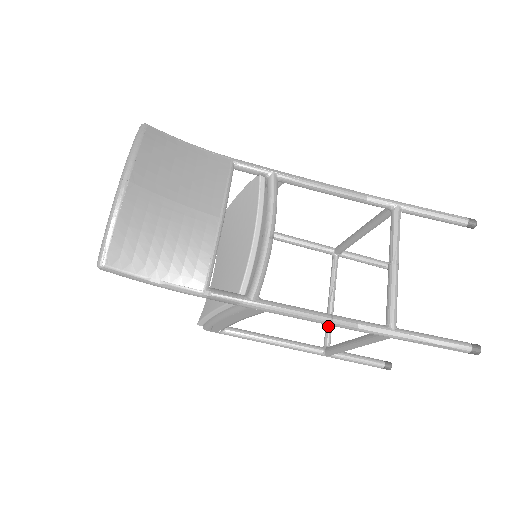
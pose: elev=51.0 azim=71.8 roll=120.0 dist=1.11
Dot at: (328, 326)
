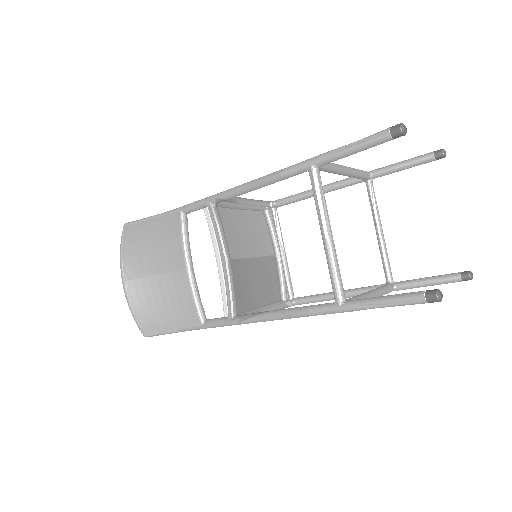
Dot at: (382, 261)
